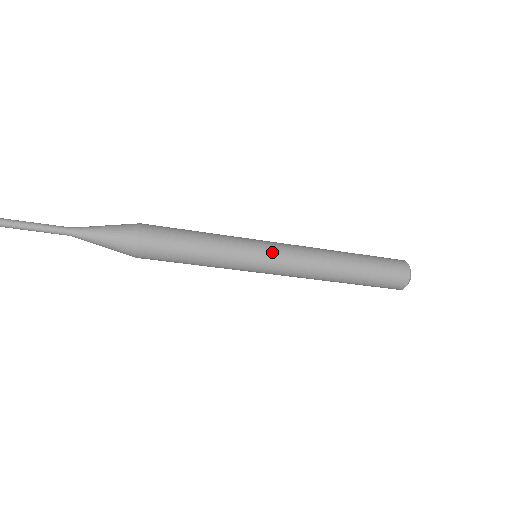
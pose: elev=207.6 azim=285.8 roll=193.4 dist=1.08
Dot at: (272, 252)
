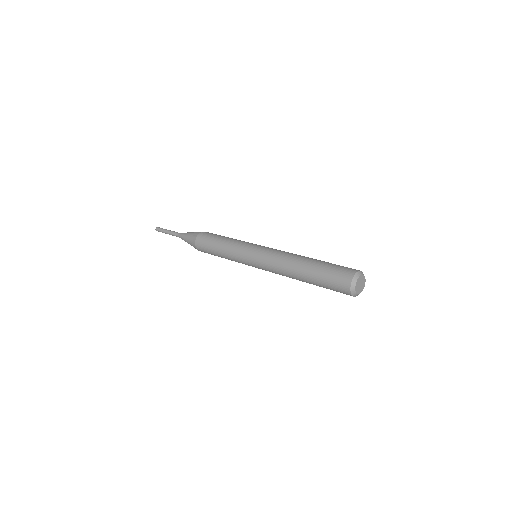
Dot at: (256, 266)
